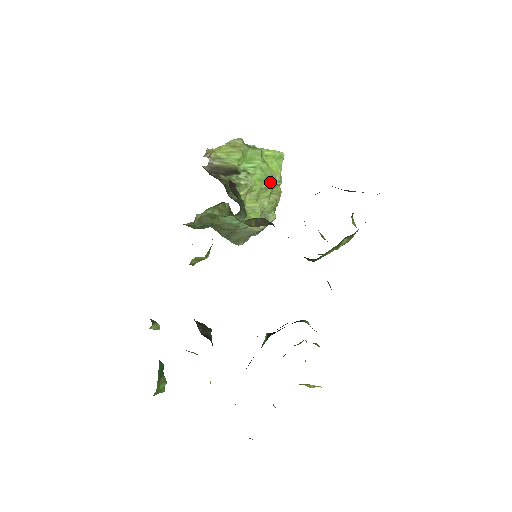
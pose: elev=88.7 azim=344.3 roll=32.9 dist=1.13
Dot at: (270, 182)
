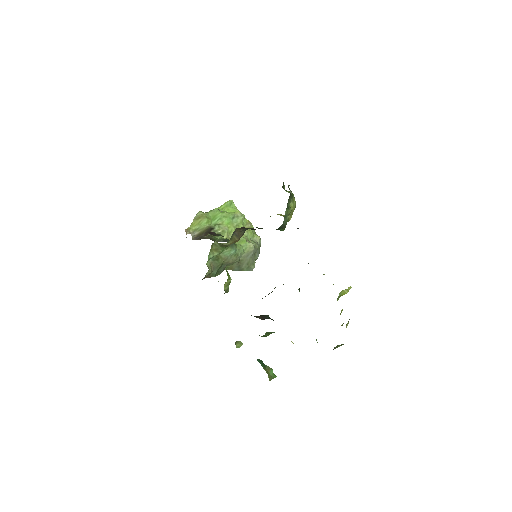
Dot at: (237, 220)
